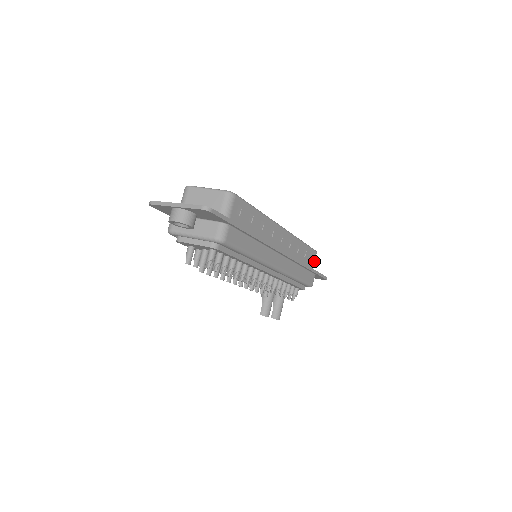
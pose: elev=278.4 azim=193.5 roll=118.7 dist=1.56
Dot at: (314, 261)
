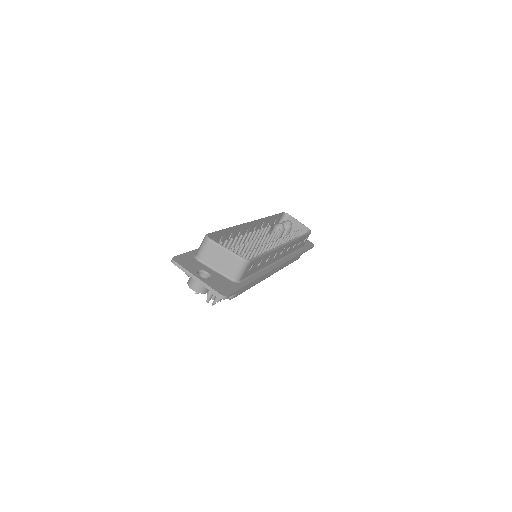
Dot at: (306, 240)
